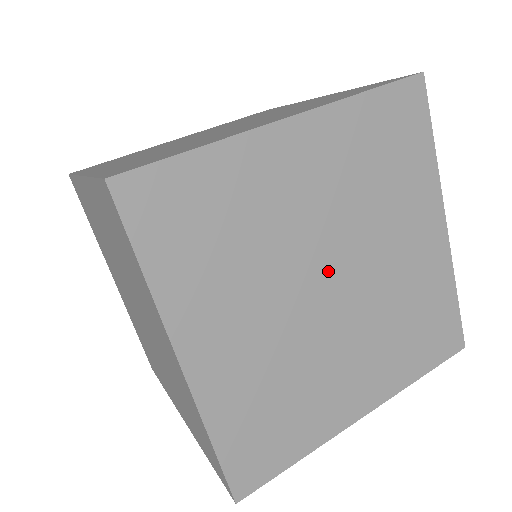
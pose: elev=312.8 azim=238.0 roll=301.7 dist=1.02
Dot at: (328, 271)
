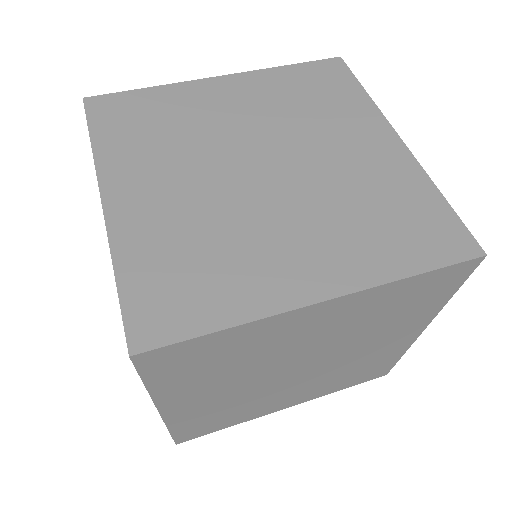
Dot at: (302, 364)
